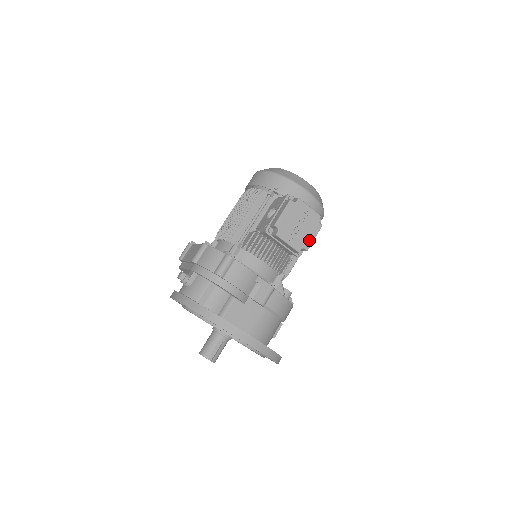
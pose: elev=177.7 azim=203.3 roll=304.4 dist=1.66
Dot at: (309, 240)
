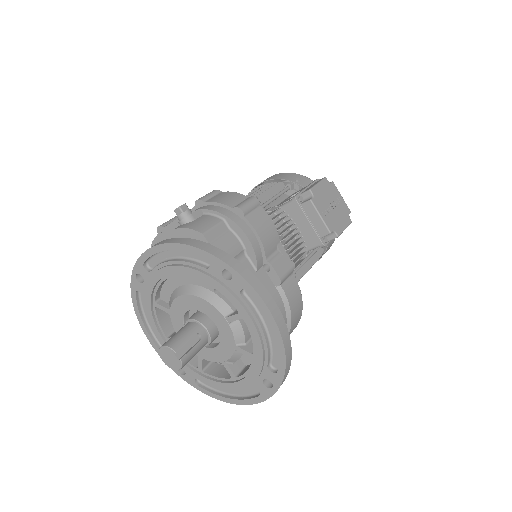
Dot at: (340, 227)
